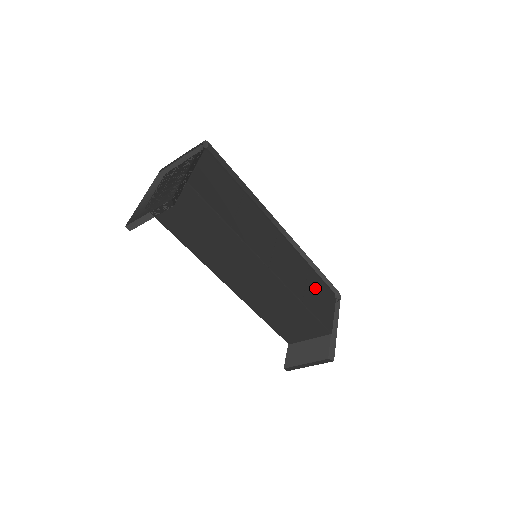
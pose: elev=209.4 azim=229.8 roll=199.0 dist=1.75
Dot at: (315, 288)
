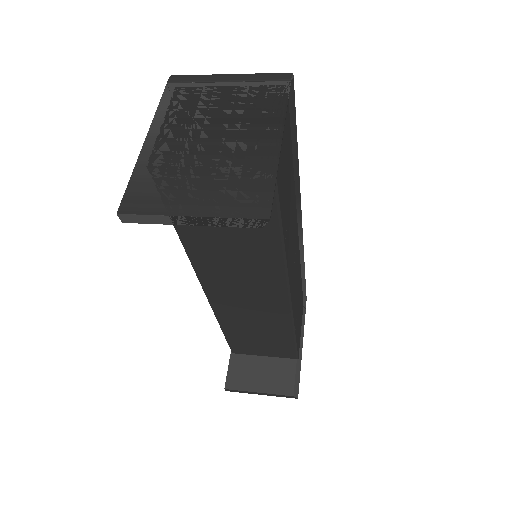
Dot at: occluded
